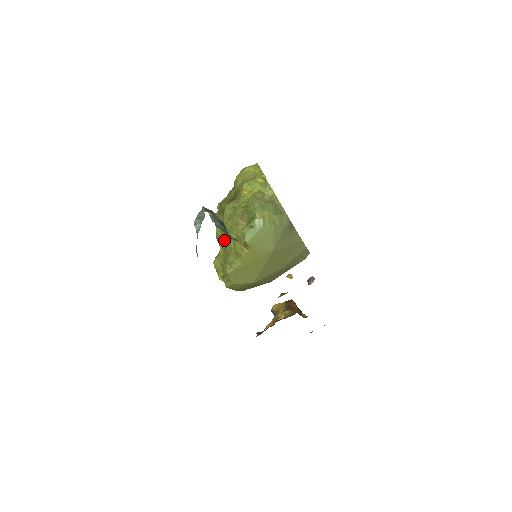
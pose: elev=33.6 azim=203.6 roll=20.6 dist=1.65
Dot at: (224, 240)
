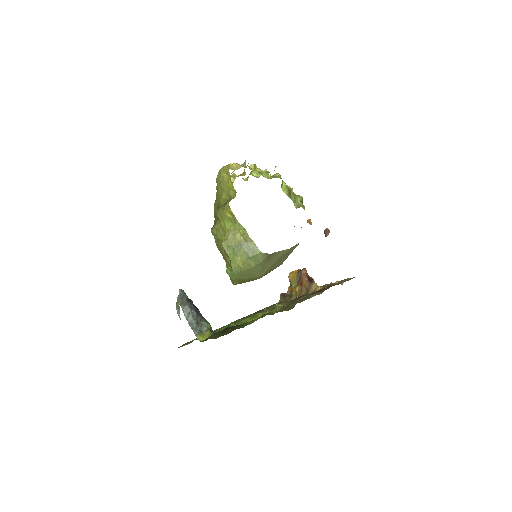
Dot at: occluded
